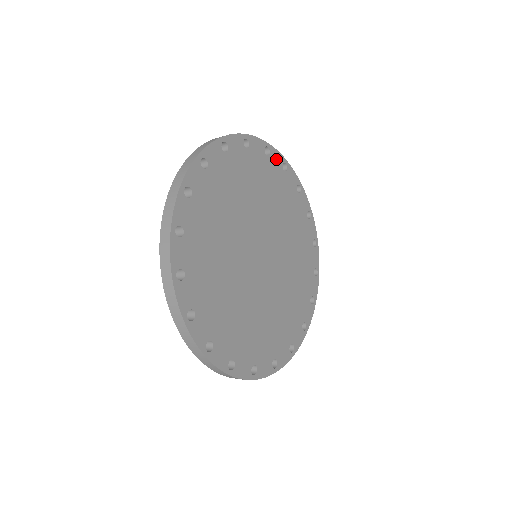
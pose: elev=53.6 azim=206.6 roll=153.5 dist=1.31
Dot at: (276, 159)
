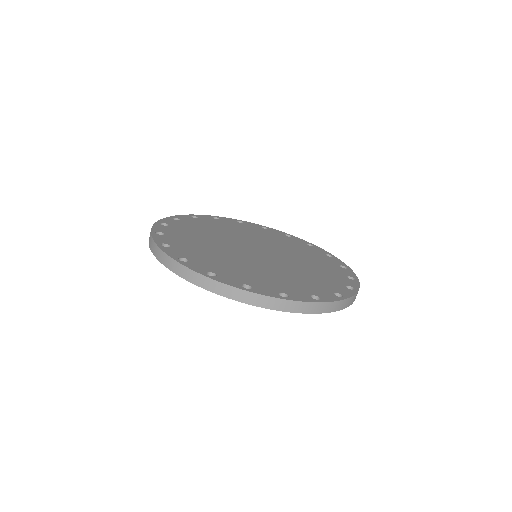
Dot at: (228, 220)
